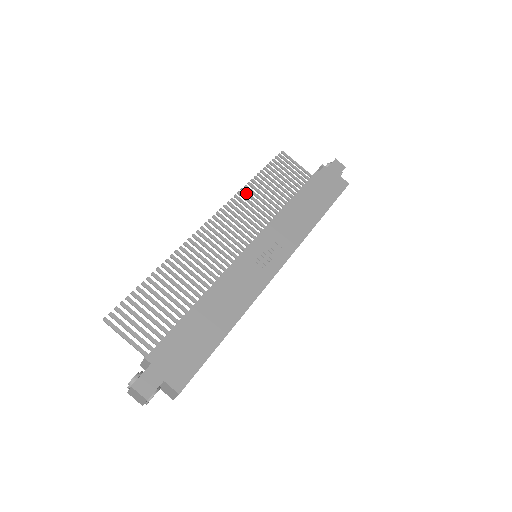
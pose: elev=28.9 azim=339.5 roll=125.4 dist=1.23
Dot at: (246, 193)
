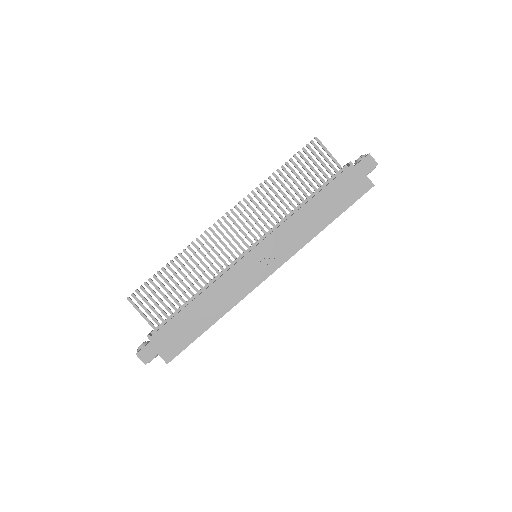
Dot at: (264, 189)
